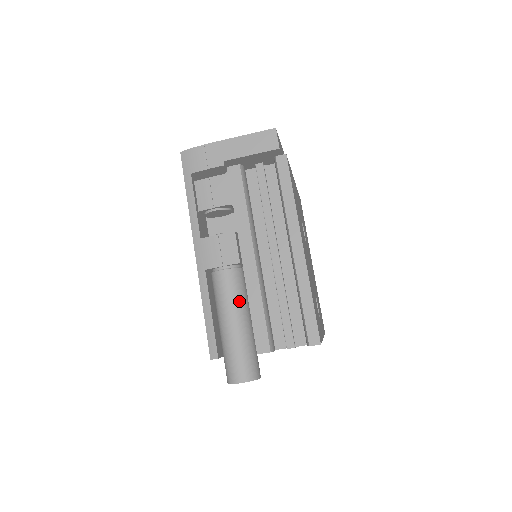
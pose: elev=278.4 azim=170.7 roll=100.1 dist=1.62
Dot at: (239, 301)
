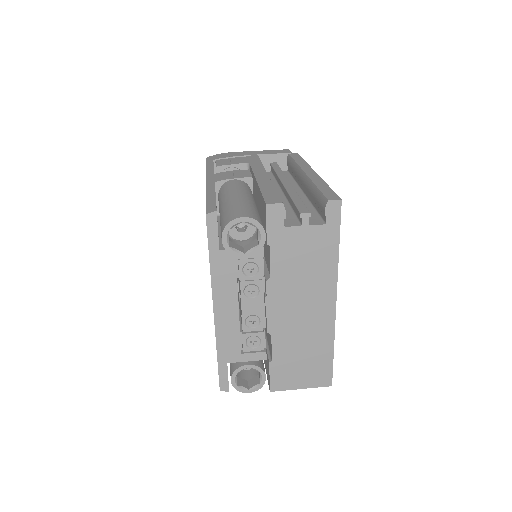
Dot at: (248, 192)
